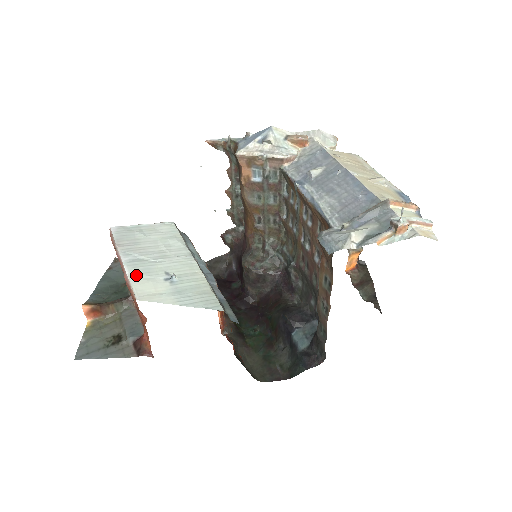
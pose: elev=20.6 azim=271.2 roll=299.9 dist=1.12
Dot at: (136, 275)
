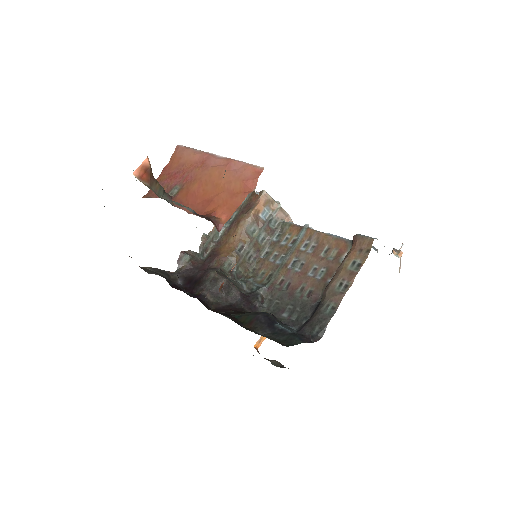
Dot at: occluded
